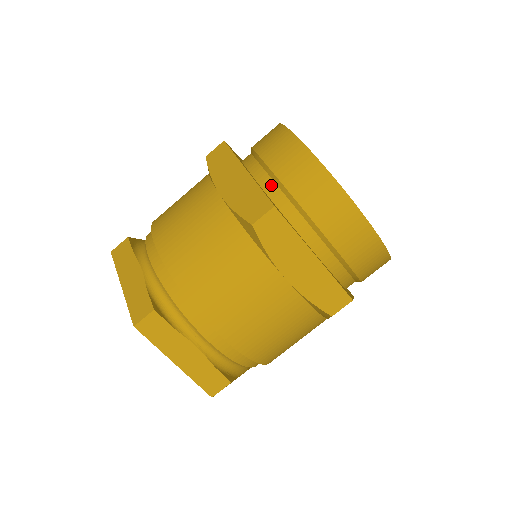
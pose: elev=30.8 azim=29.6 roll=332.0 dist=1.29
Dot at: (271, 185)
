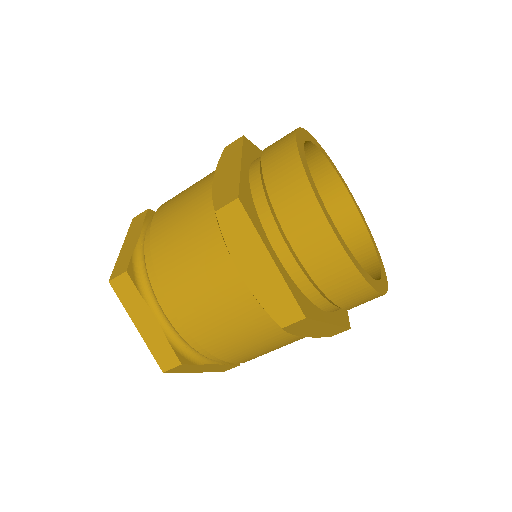
Dot at: (297, 270)
